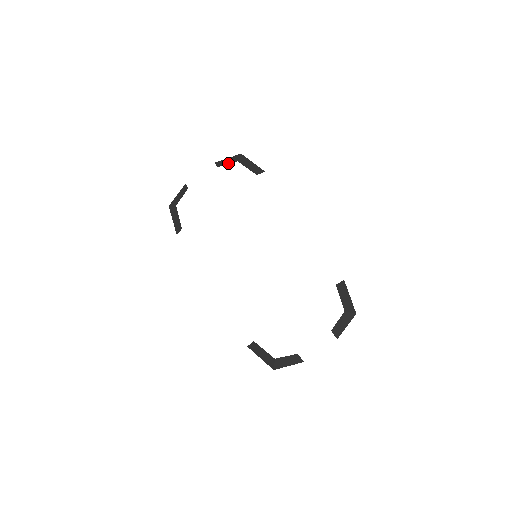
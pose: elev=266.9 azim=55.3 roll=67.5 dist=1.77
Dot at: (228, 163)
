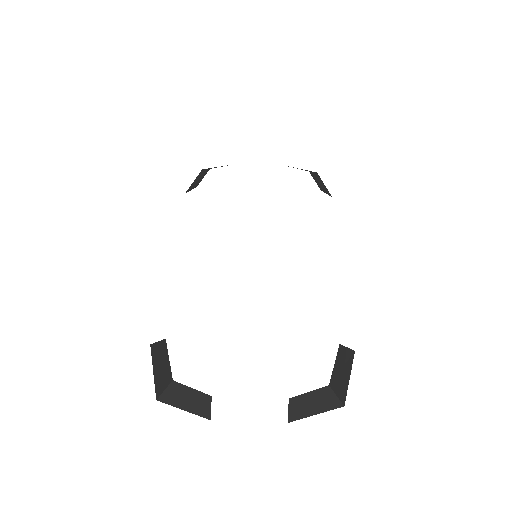
Dot at: occluded
